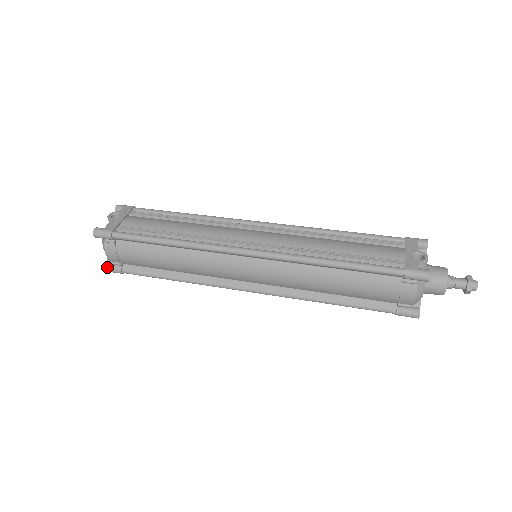
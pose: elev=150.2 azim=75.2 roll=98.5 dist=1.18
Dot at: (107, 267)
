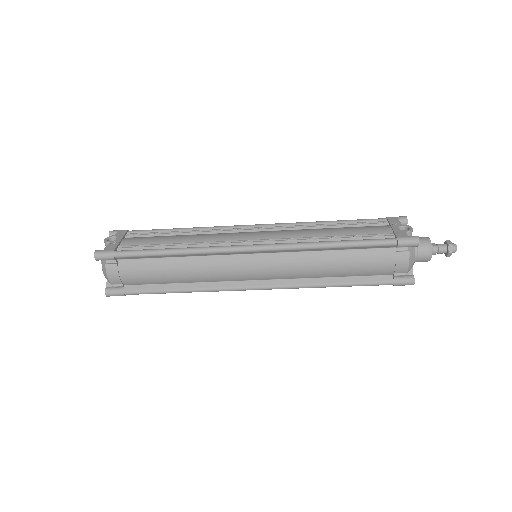
Dot at: (108, 291)
